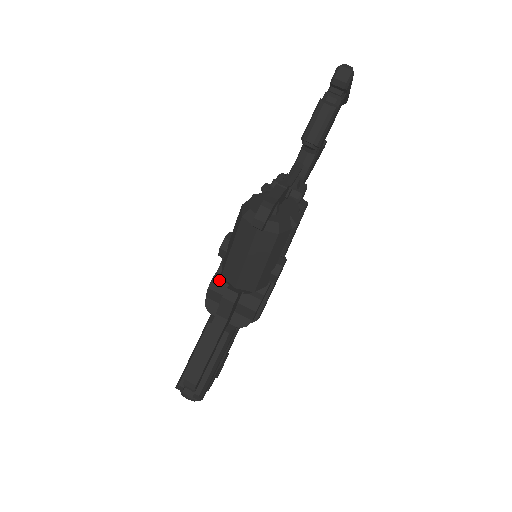
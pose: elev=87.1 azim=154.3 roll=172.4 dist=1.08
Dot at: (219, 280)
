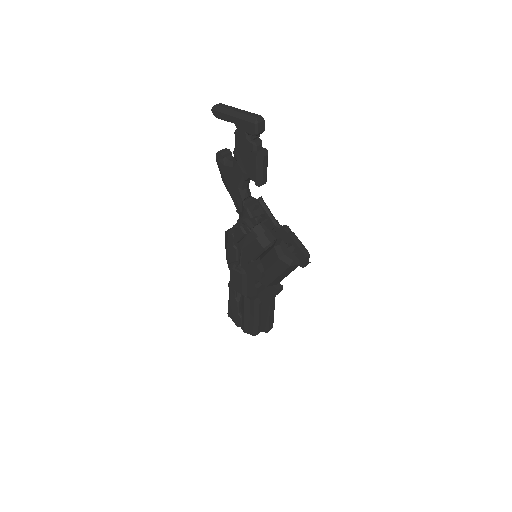
Dot at: (260, 287)
